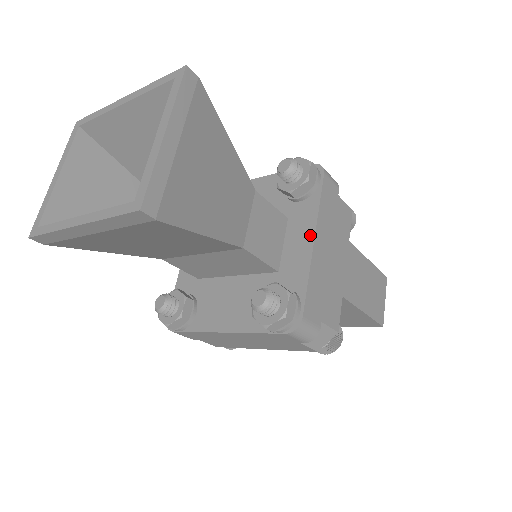
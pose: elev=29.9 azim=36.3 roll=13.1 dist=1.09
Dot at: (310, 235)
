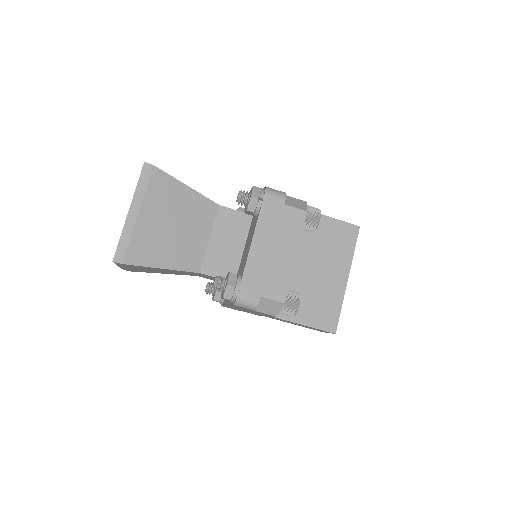
Dot at: occluded
